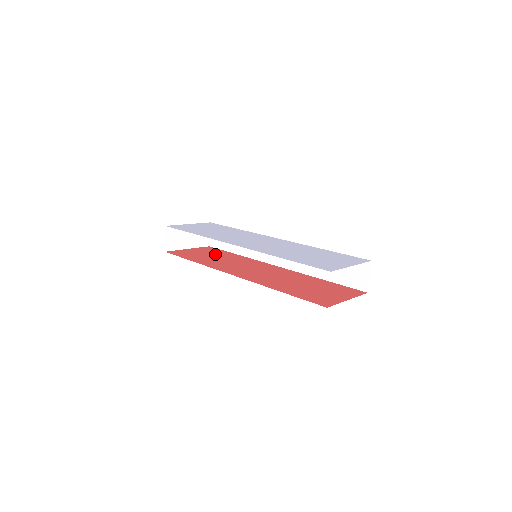
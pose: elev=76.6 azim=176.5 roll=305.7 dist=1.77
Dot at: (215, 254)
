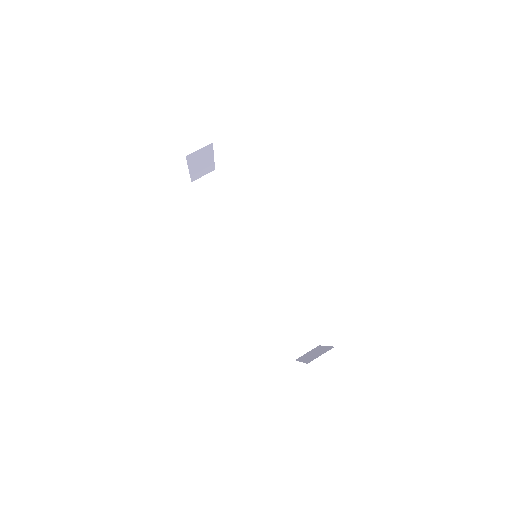
Dot at: occluded
